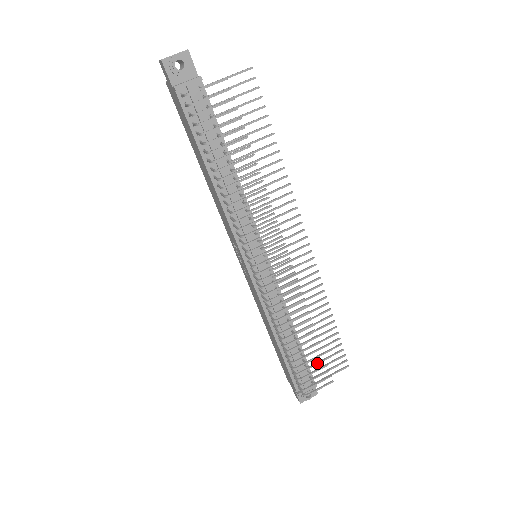
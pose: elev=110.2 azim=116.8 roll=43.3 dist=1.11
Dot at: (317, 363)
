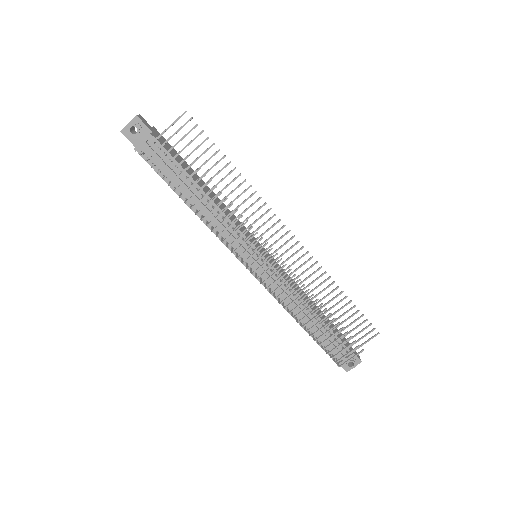
Dot at: (340, 337)
